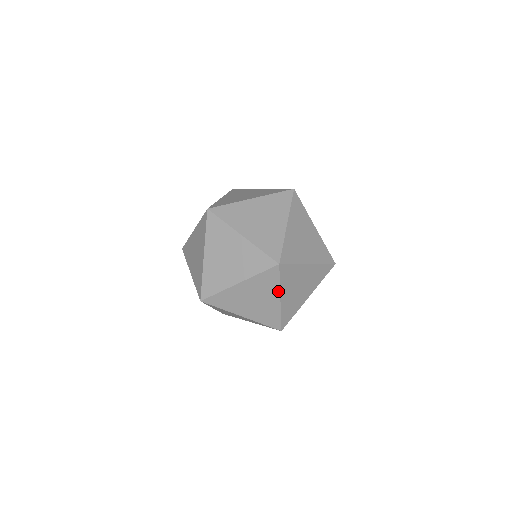
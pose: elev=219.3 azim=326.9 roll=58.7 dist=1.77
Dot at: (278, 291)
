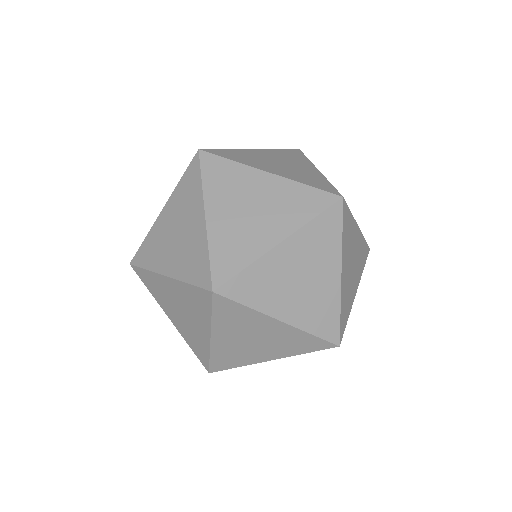
Dot at: (262, 315)
